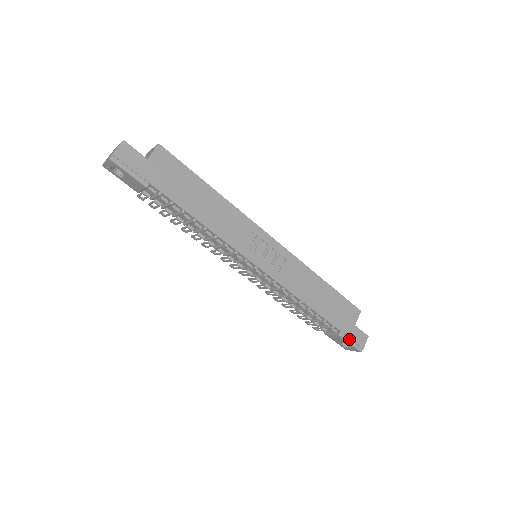
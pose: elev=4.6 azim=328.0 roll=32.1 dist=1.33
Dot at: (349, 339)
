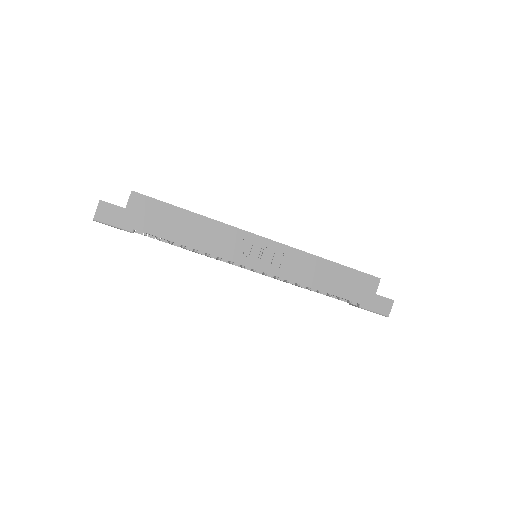
Dot at: (371, 309)
